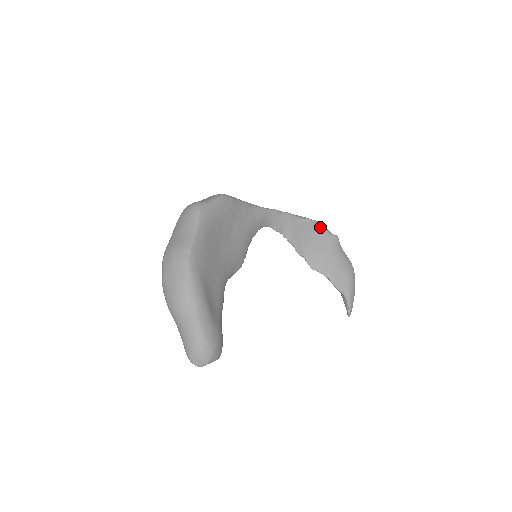
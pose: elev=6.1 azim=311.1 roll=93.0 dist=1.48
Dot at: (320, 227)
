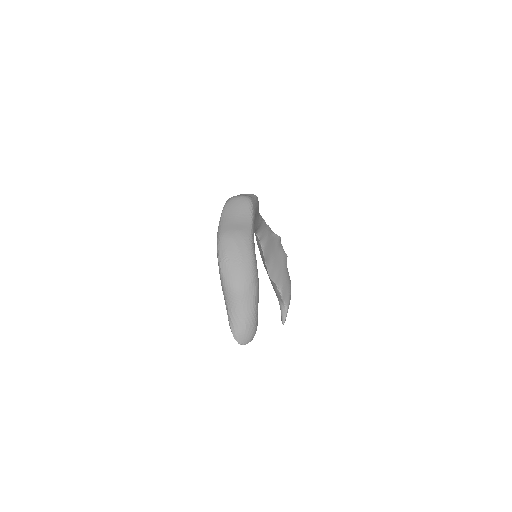
Dot at: (280, 244)
